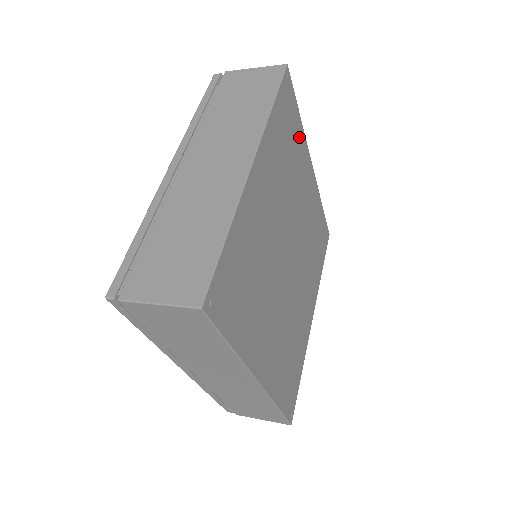
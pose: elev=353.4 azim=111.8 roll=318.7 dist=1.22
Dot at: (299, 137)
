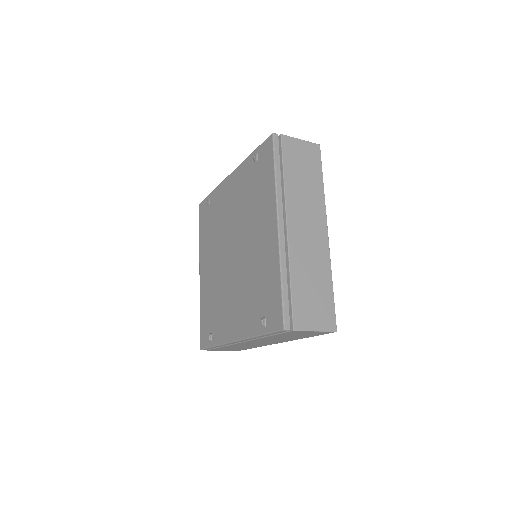
Dot at: occluded
